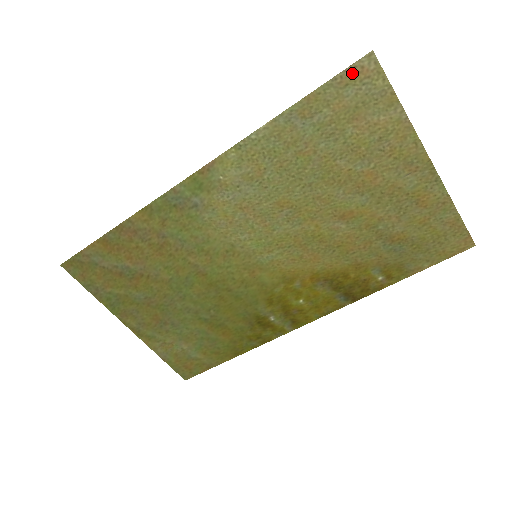
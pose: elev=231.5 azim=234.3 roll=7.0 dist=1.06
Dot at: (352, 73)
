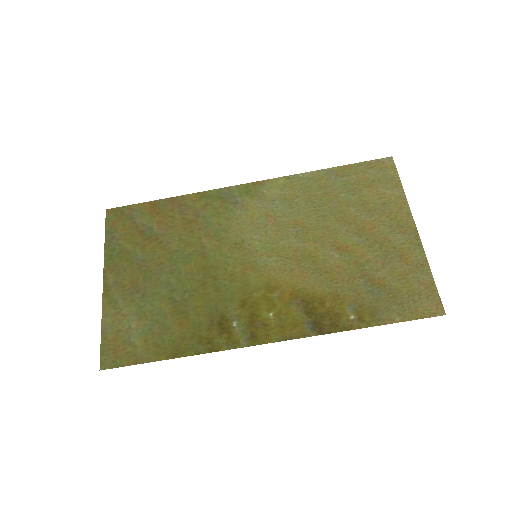
Dot at: (377, 163)
